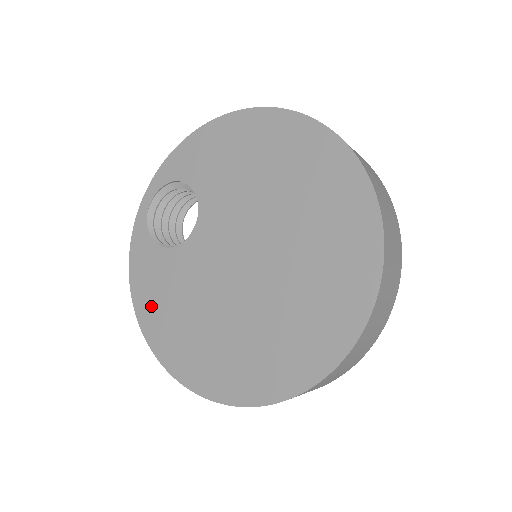
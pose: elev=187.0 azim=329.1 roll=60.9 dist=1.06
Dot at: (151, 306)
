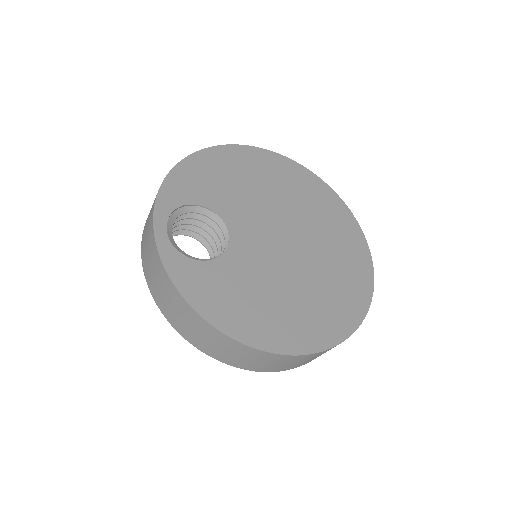
Dot at: (234, 314)
